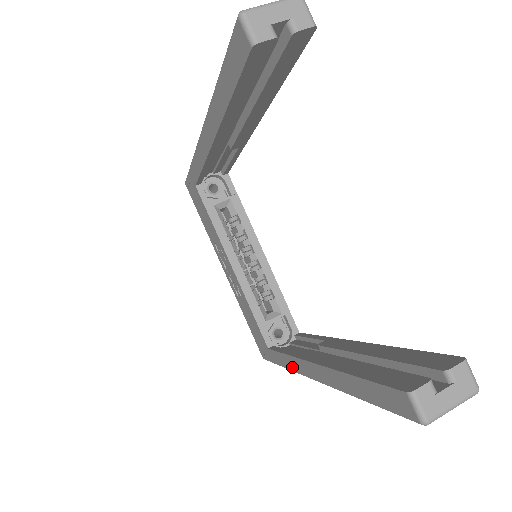
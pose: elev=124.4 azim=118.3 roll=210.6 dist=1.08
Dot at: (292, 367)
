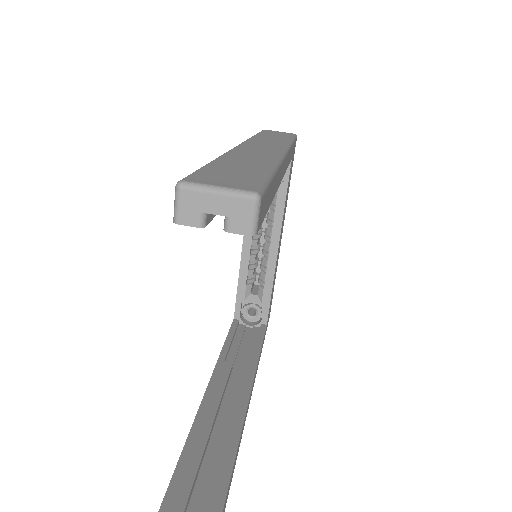
Dot at: occluded
